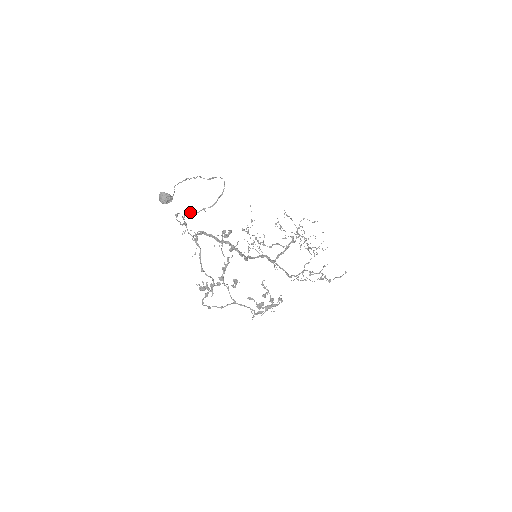
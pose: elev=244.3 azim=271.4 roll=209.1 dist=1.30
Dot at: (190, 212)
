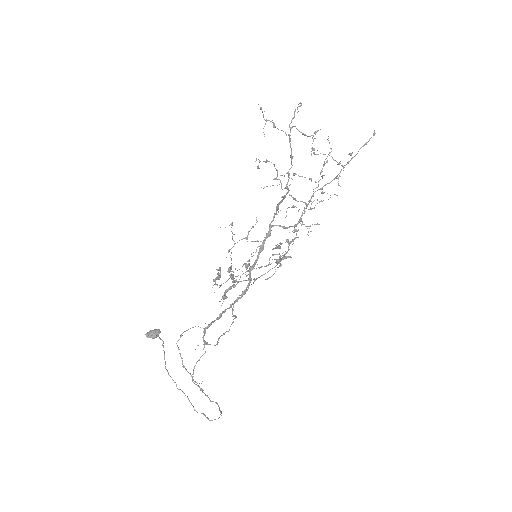
Dot at: occluded
